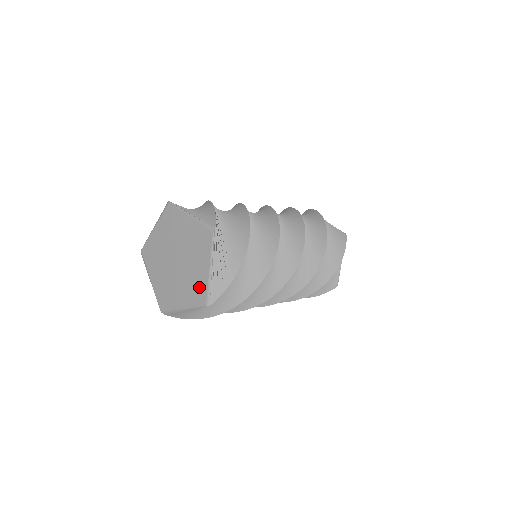
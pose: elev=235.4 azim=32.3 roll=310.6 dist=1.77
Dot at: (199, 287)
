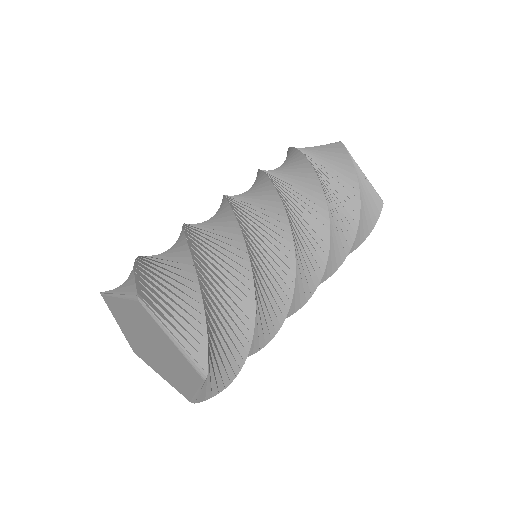
Dot at: (182, 388)
